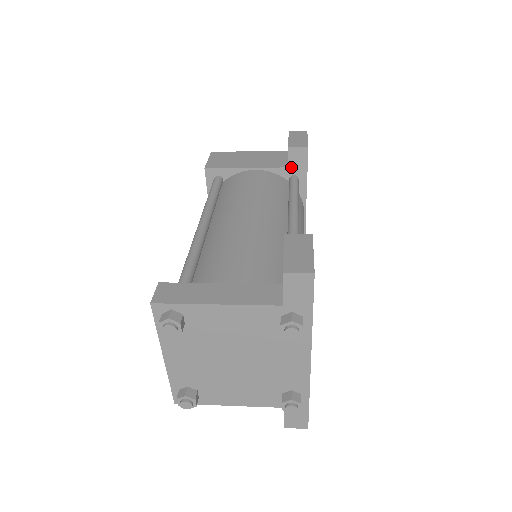
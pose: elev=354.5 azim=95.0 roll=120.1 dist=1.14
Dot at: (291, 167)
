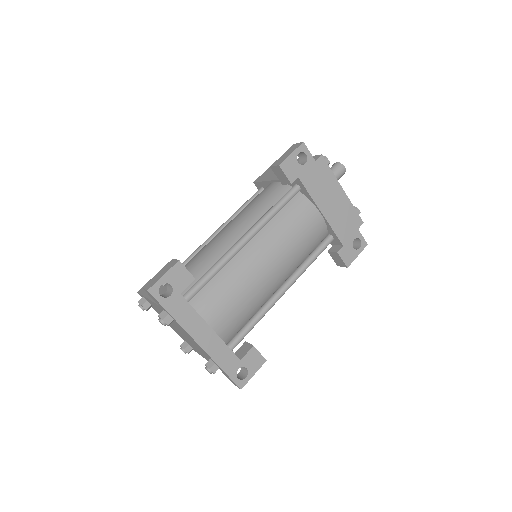
Dot at: (281, 181)
